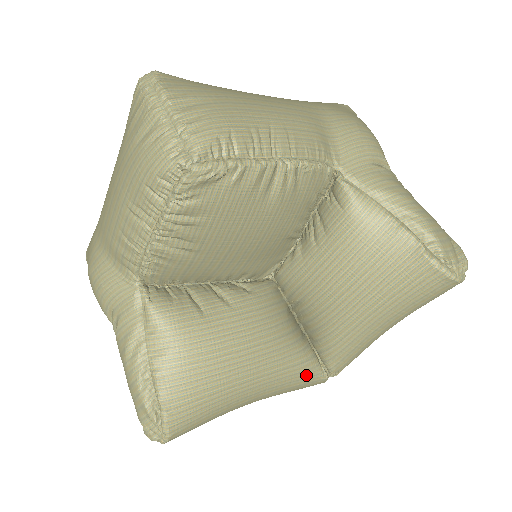
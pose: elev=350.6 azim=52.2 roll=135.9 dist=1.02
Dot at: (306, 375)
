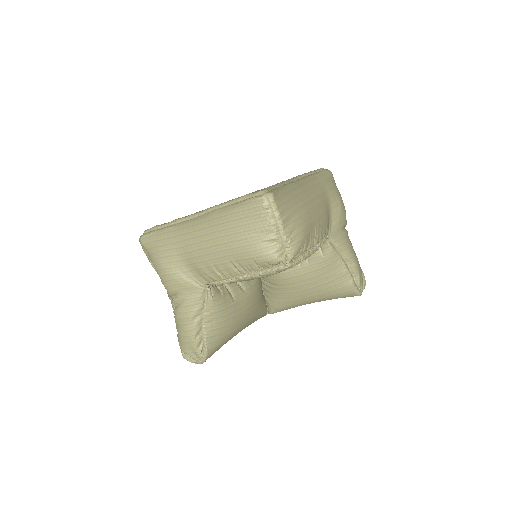
Dot at: occluded
